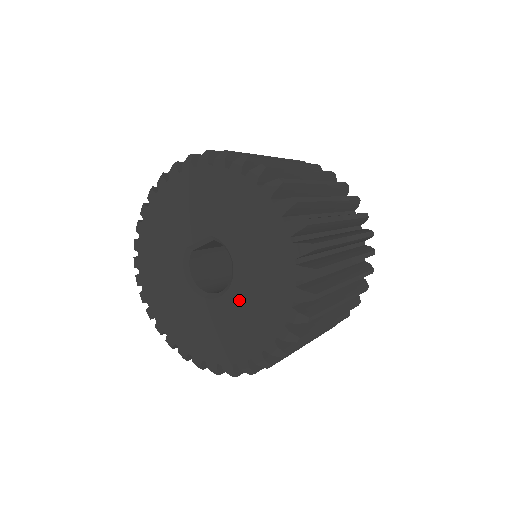
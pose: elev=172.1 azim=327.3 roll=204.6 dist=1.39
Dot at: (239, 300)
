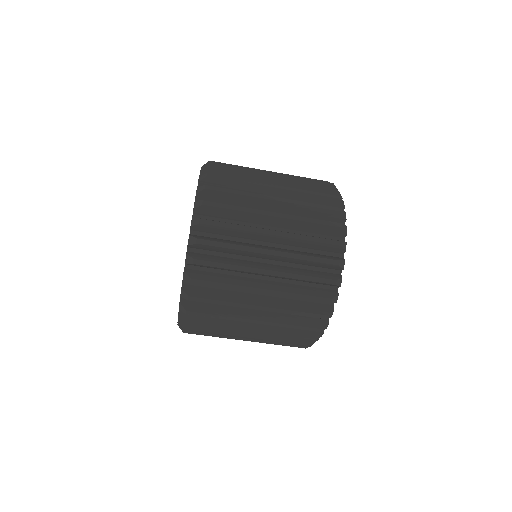
Dot at: occluded
